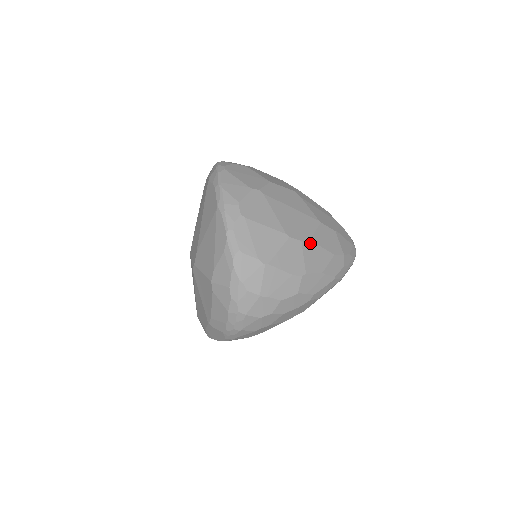
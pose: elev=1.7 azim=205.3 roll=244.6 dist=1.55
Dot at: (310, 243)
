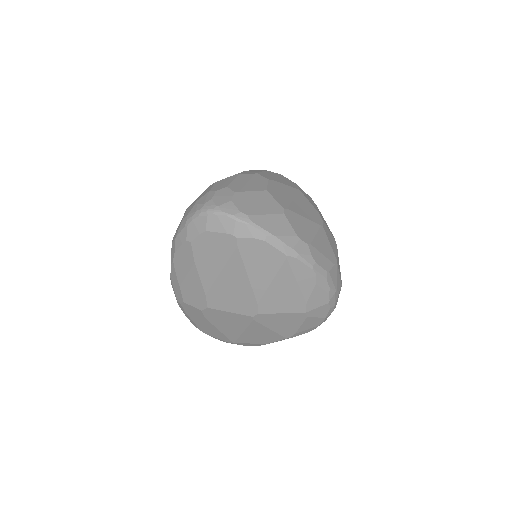
Dot at: (320, 215)
